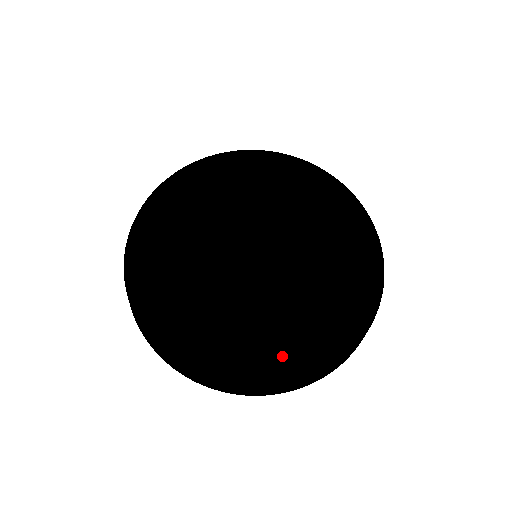
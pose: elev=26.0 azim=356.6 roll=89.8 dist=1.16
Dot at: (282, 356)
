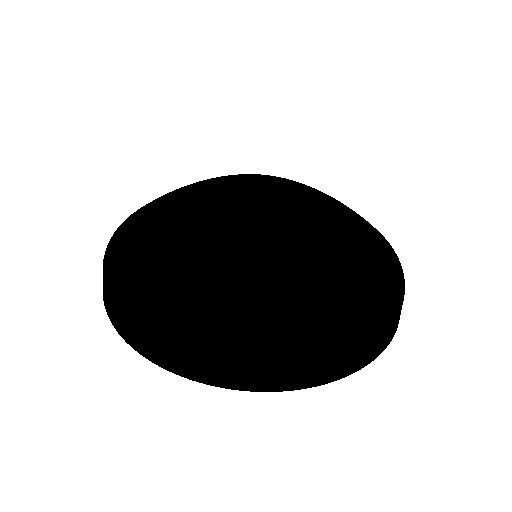
Dot at: (383, 269)
